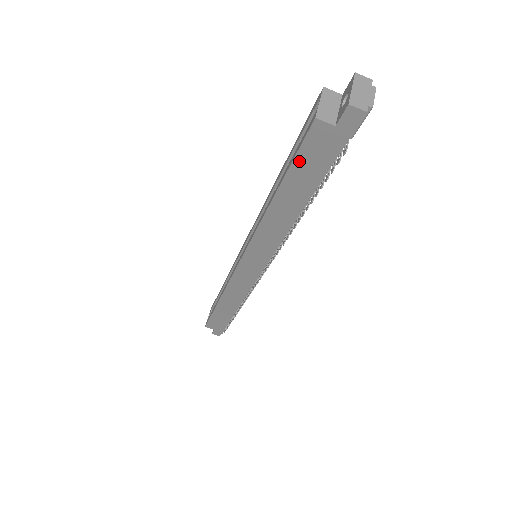
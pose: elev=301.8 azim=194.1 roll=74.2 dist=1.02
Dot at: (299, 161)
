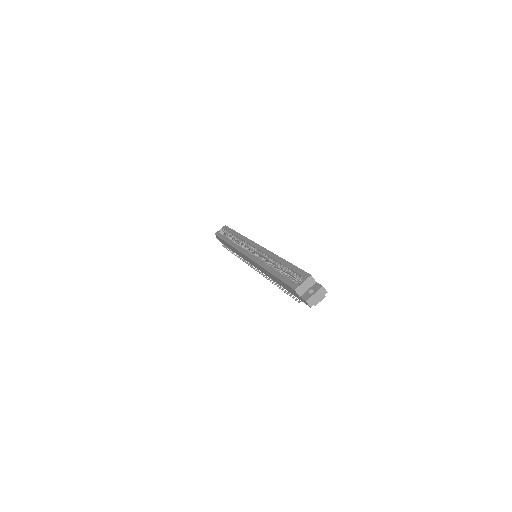
Dot at: (284, 284)
